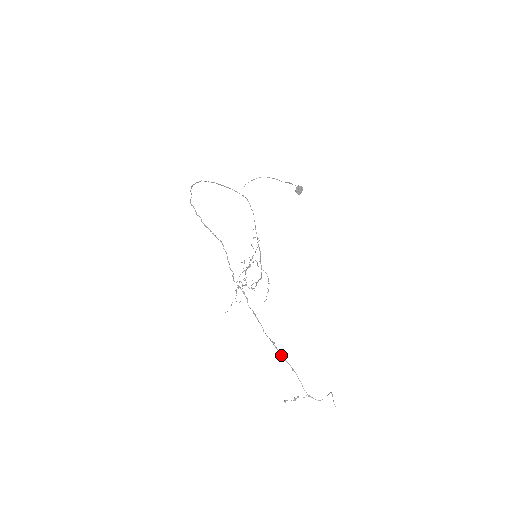
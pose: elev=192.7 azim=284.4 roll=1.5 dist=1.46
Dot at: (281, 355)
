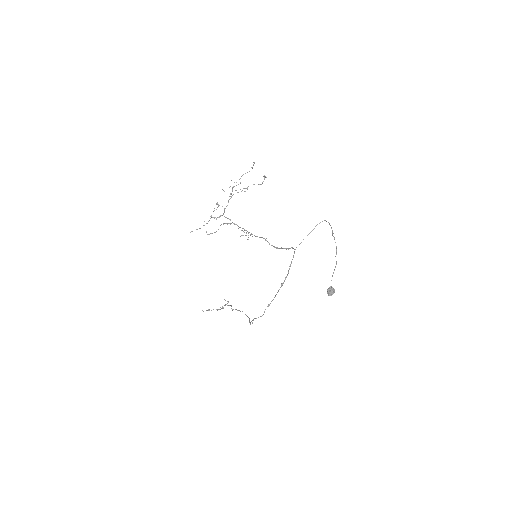
Dot at: occluded
